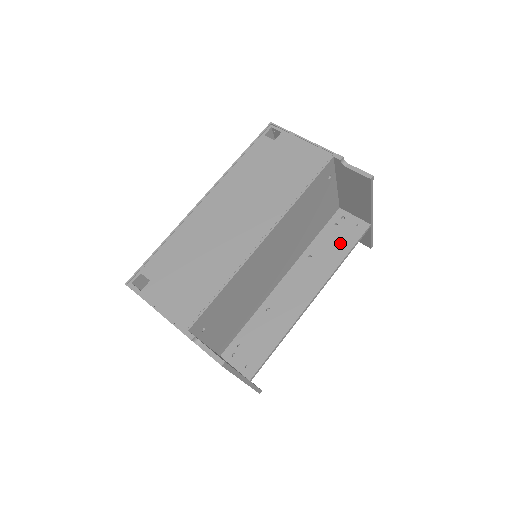
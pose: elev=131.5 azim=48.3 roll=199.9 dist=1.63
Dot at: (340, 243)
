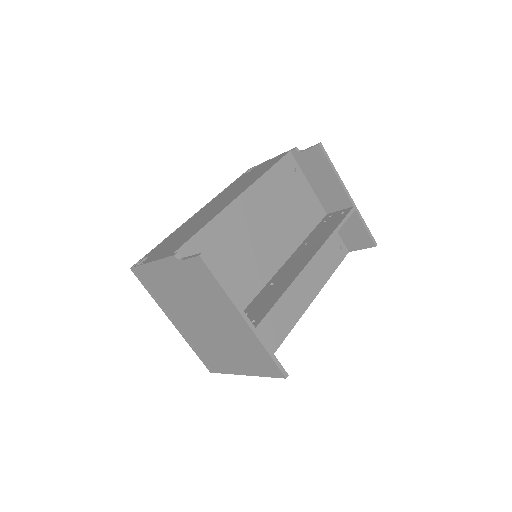
Dot at: (330, 226)
